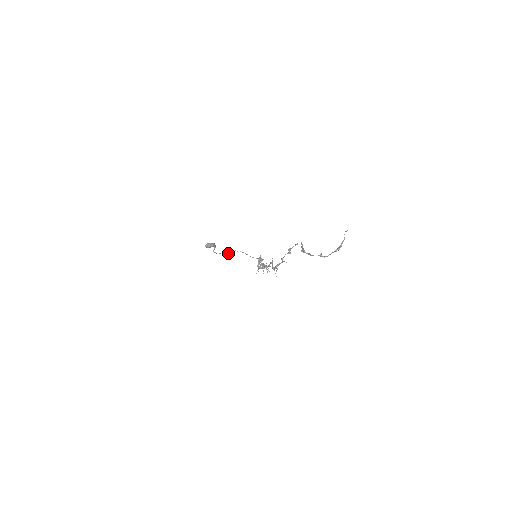
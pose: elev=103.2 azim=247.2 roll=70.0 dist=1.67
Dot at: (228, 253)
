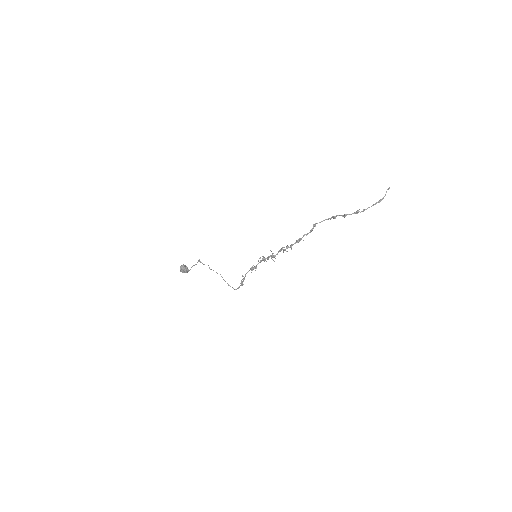
Dot at: occluded
